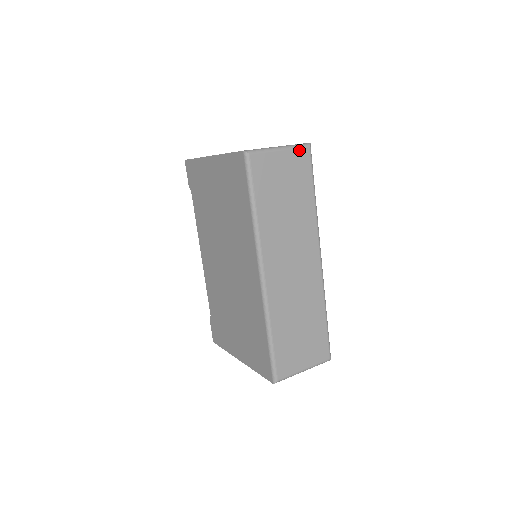
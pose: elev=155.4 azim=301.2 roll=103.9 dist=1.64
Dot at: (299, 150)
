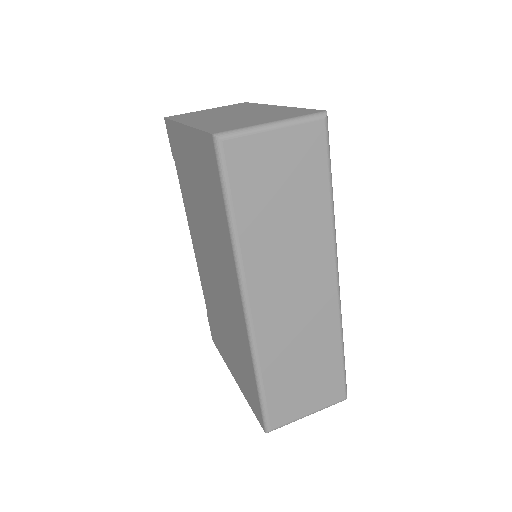
Dot at: (307, 125)
